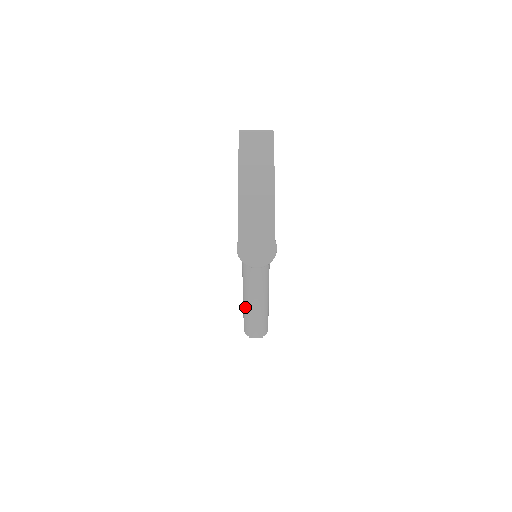
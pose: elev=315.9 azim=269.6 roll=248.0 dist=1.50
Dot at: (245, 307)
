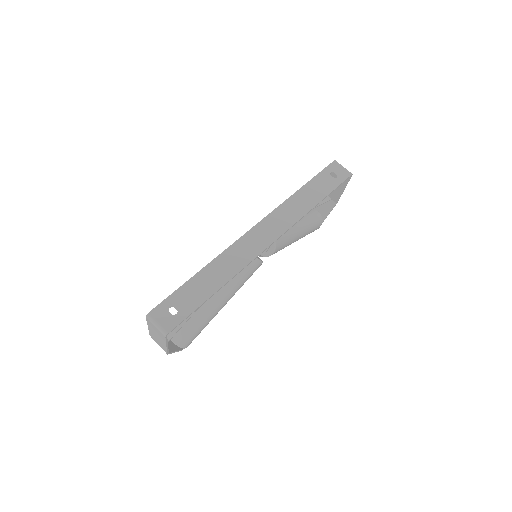
Dot at: occluded
